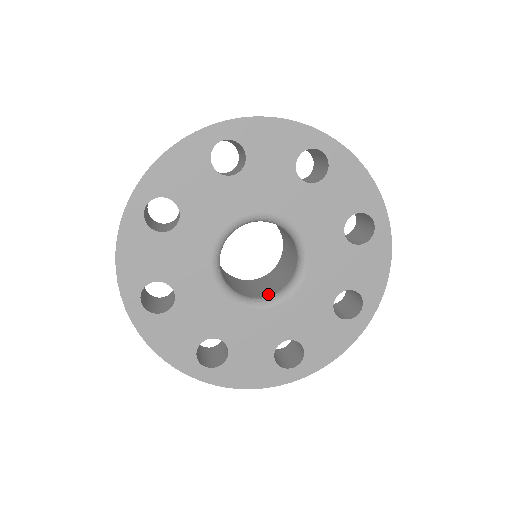
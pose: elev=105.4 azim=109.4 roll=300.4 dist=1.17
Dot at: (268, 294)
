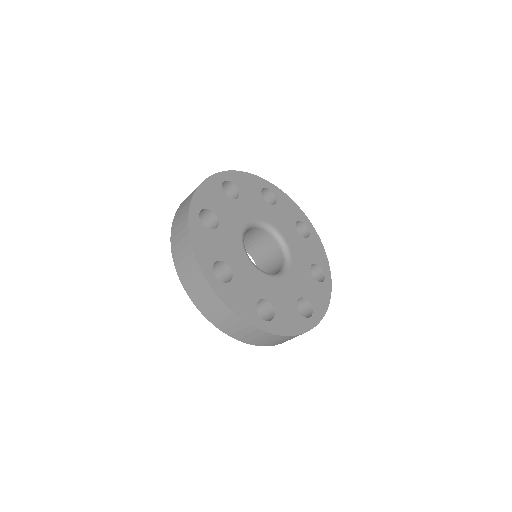
Dot at: occluded
